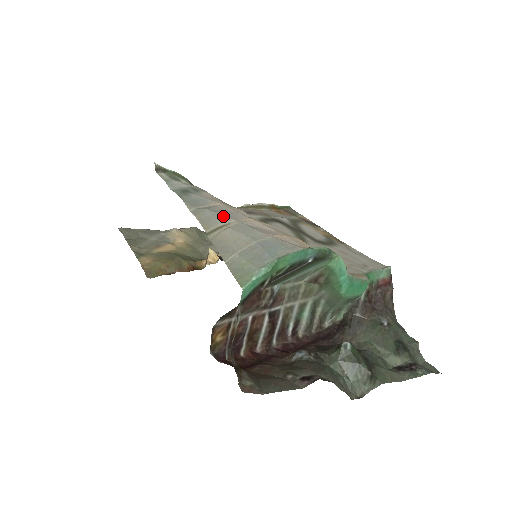
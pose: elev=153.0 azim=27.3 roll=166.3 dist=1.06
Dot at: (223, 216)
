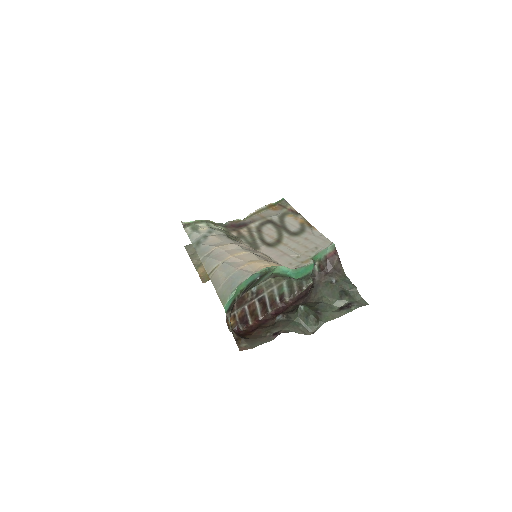
Dot at: (215, 260)
